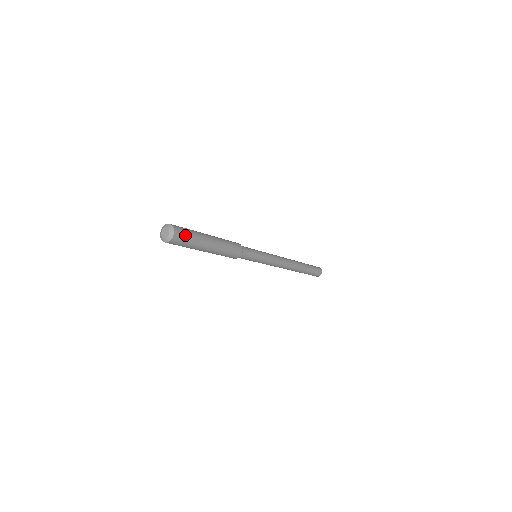
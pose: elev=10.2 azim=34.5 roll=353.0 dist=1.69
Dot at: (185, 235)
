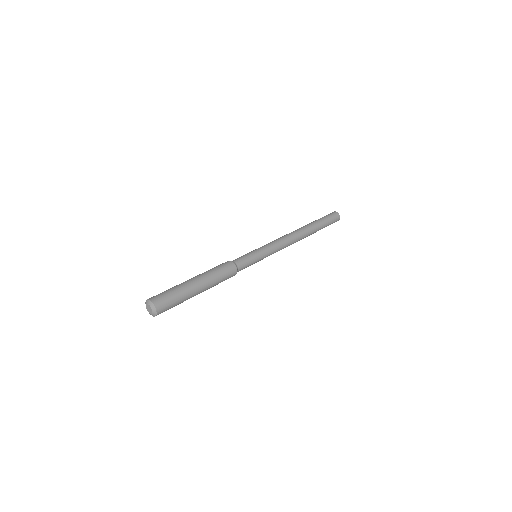
Dot at: (168, 302)
